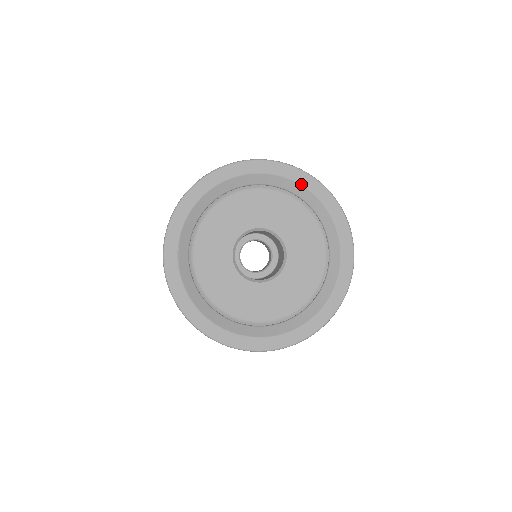
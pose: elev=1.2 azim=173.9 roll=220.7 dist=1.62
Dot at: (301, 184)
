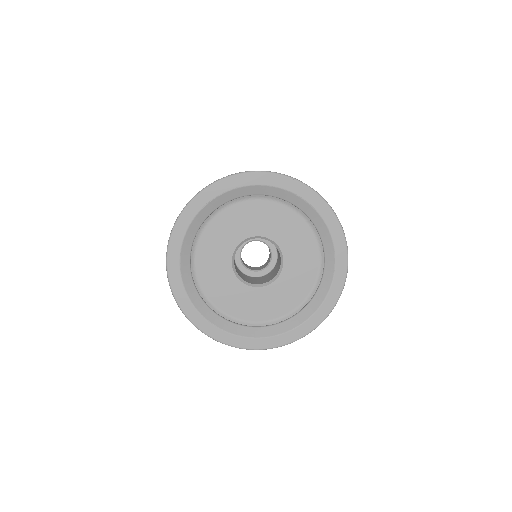
Dot at: (231, 189)
